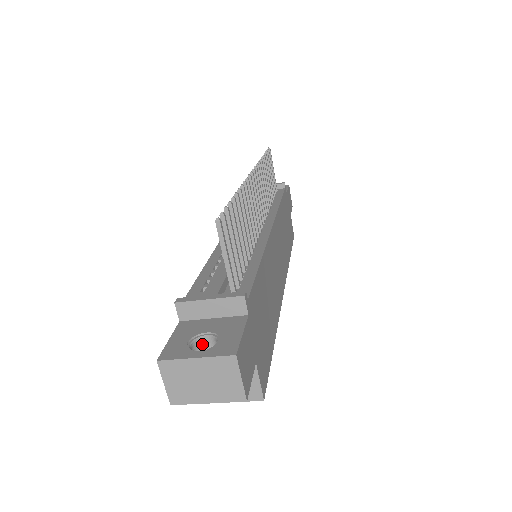
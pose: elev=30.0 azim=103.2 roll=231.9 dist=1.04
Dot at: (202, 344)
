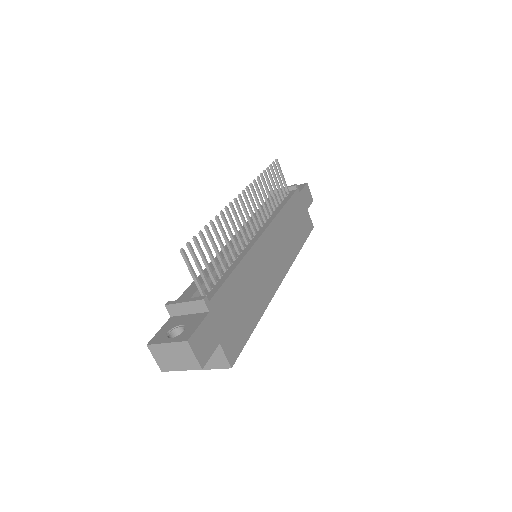
Dot at: (179, 333)
